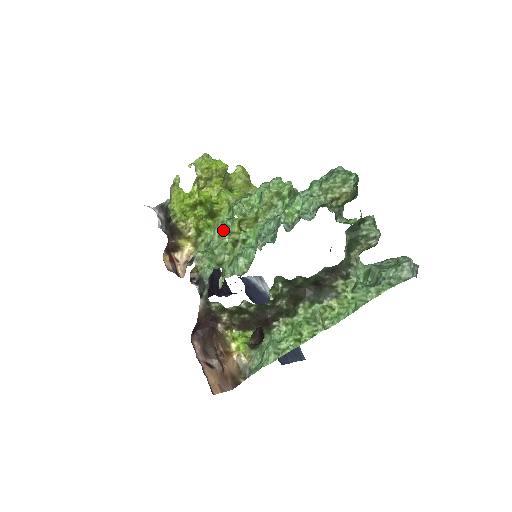
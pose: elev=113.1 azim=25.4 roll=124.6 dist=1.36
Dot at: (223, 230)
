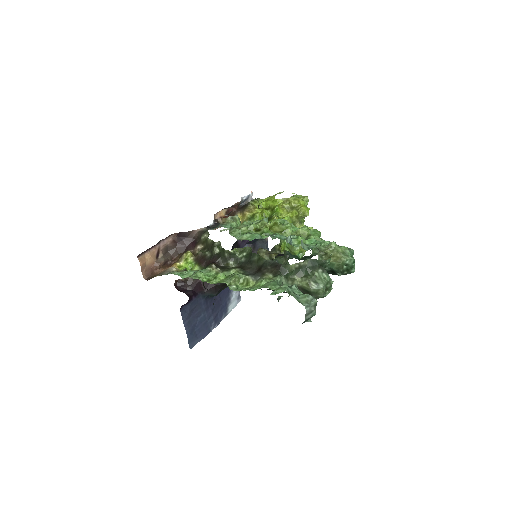
Dot at: (263, 221)
